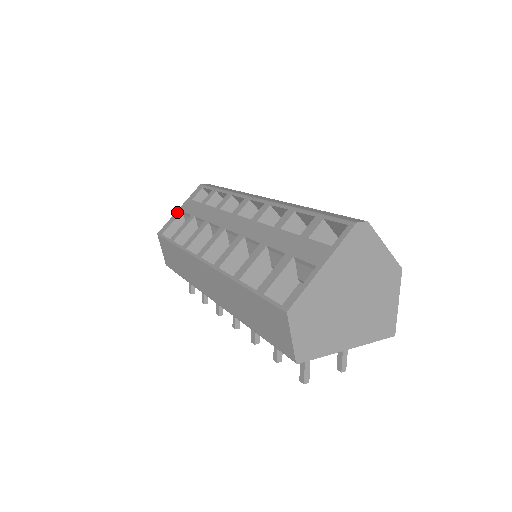
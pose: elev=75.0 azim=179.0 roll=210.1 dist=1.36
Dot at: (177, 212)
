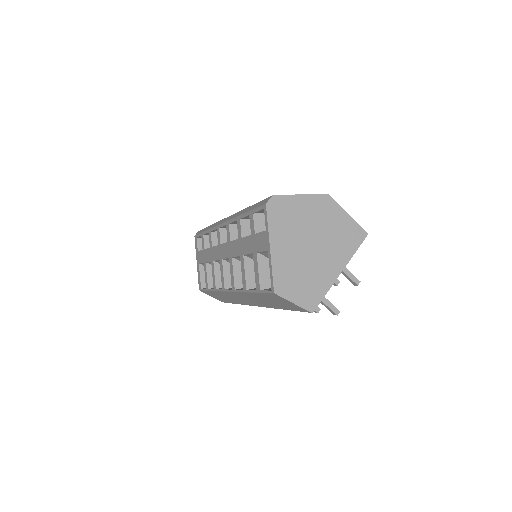
Dot at: (197, 267)
